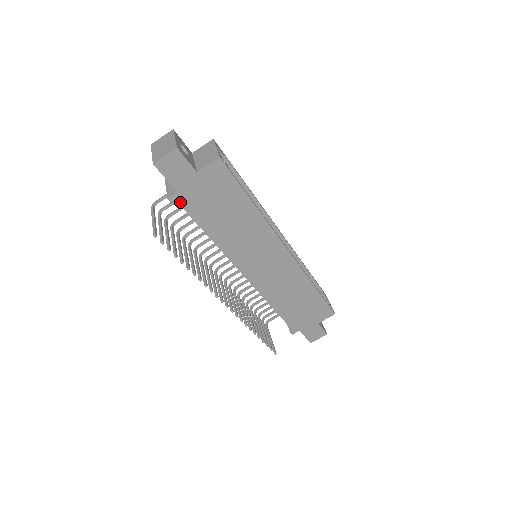
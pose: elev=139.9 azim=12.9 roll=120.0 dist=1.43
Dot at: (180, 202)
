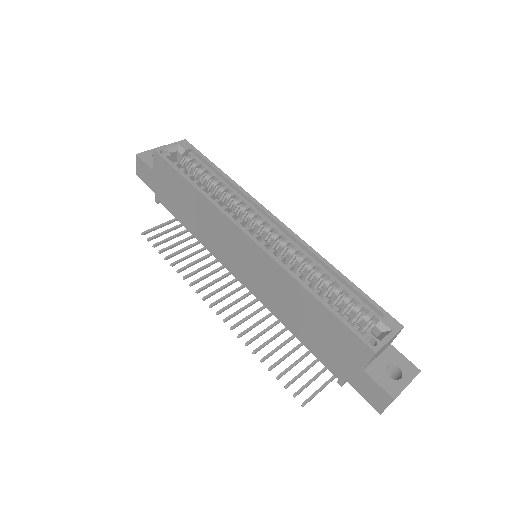
Dot at: (161, 202)
